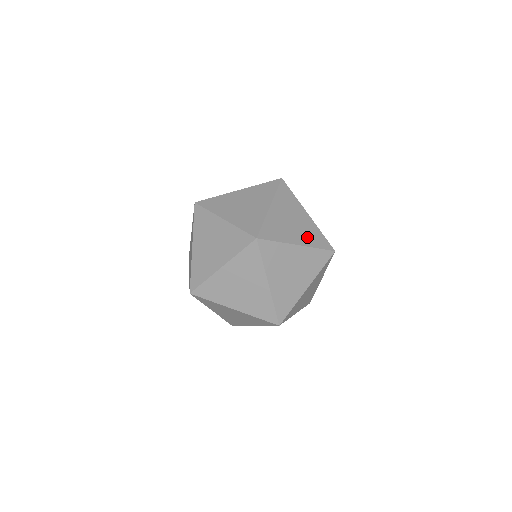
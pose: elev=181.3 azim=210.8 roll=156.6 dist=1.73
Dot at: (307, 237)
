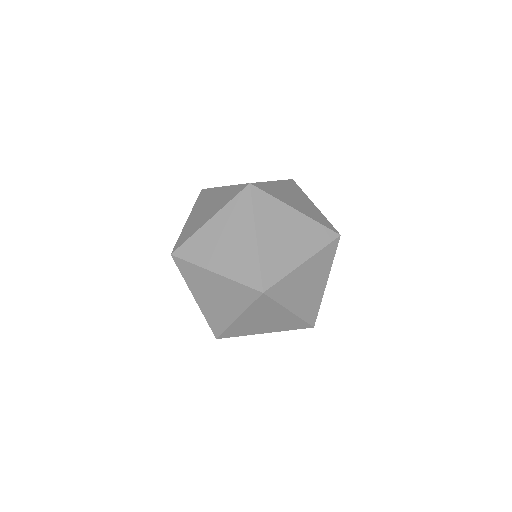
Dot at: occluded
